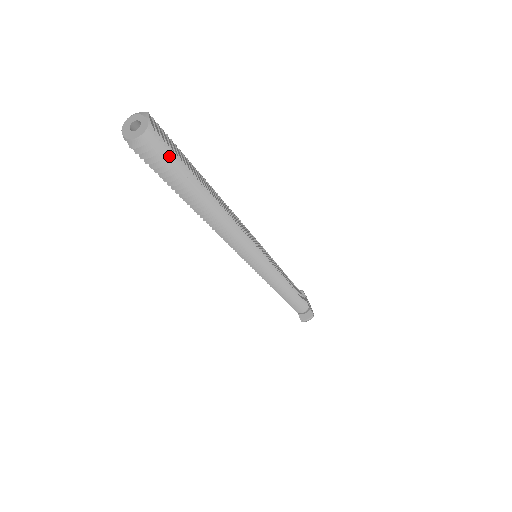
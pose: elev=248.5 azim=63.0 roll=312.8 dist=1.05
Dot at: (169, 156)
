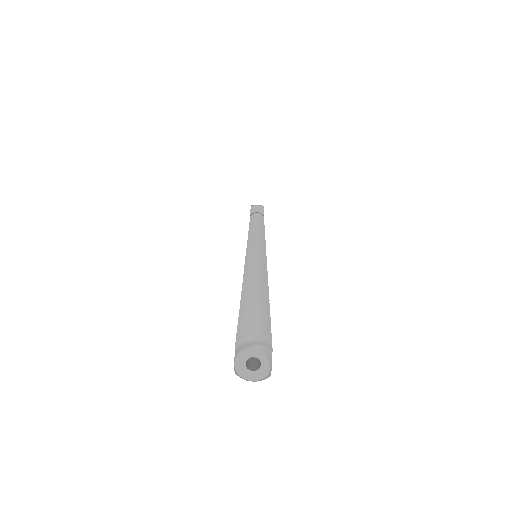
Dot at: occluded
